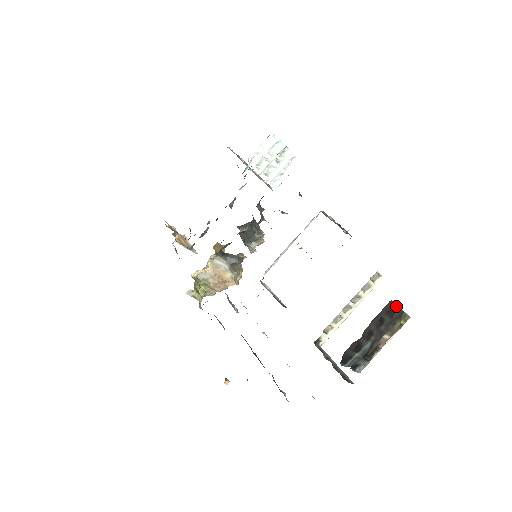
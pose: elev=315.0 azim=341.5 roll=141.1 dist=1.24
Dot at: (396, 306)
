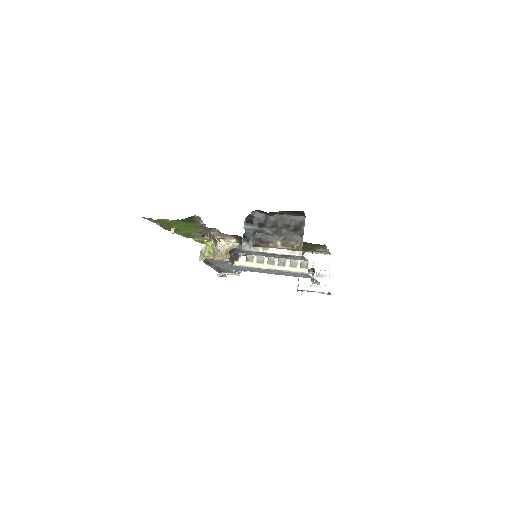
Dot at: (303, 228)
